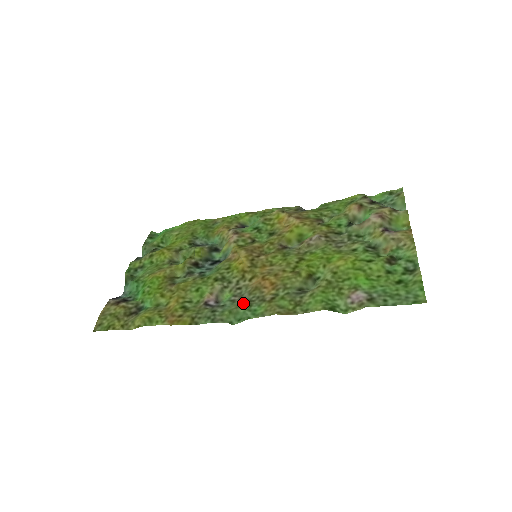
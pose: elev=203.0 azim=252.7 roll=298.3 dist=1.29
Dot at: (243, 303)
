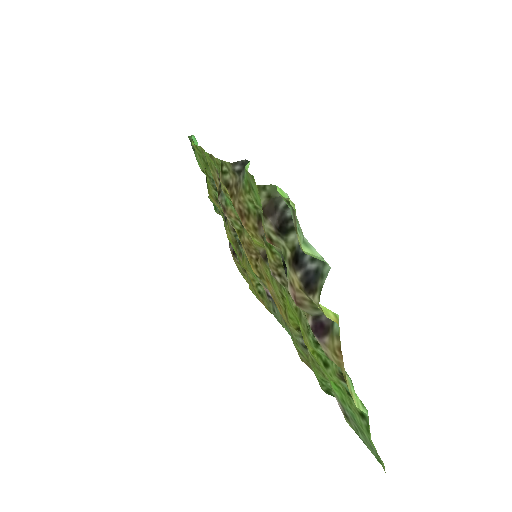
Dot at: (282, 318)
